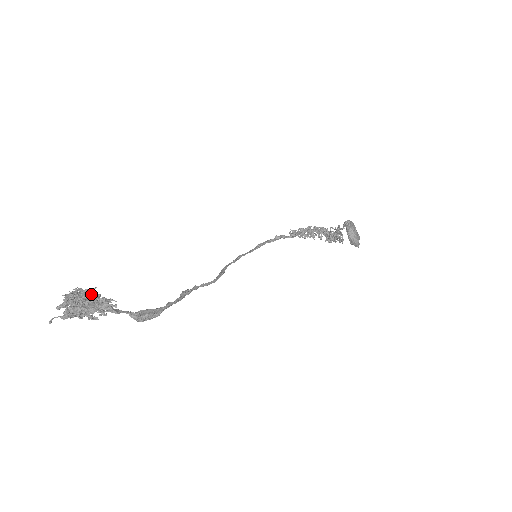
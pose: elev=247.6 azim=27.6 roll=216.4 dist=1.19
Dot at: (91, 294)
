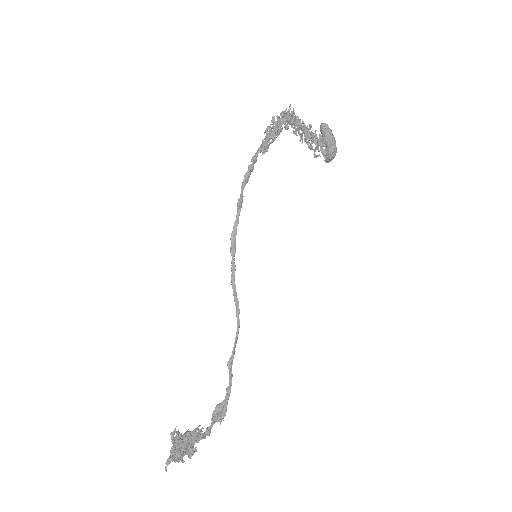
Dot at: (188, 443)
